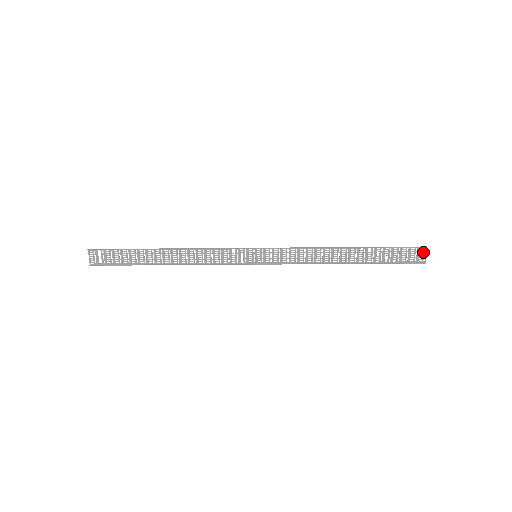
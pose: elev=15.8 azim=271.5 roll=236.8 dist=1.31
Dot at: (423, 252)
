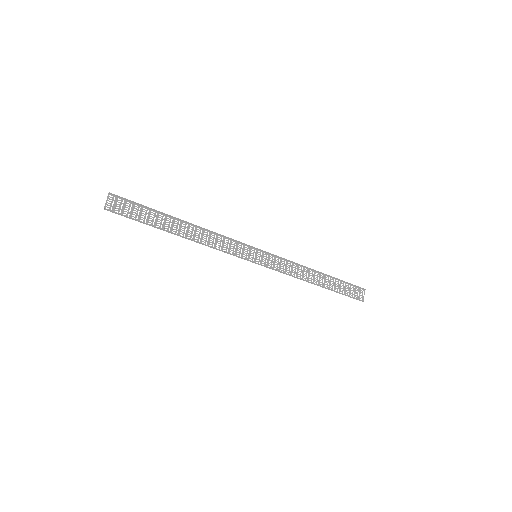
Dot at: (362, 293)
